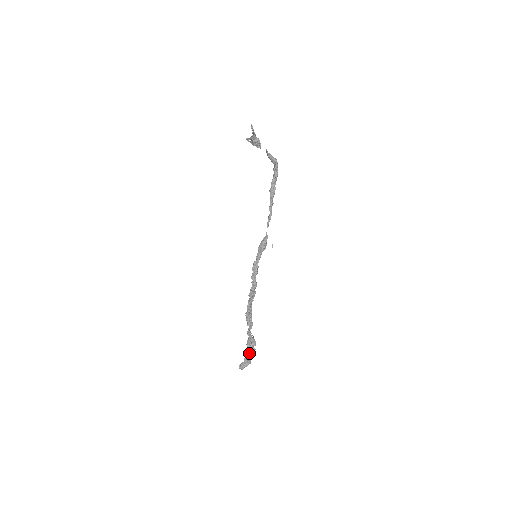
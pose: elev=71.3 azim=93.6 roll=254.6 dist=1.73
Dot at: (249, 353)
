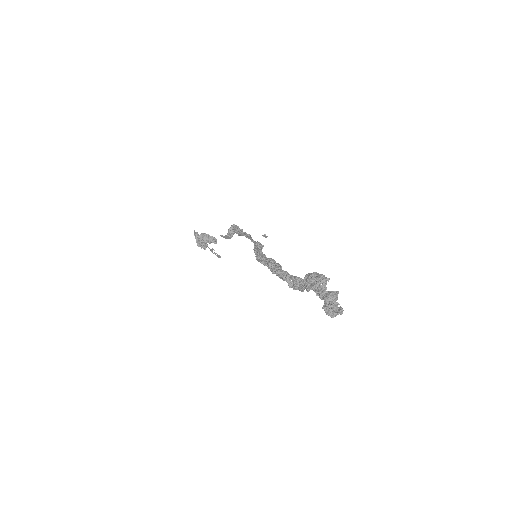
Dot at: (324, 291)
